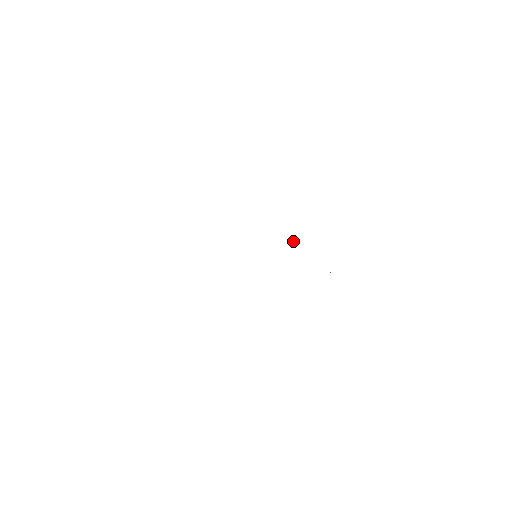
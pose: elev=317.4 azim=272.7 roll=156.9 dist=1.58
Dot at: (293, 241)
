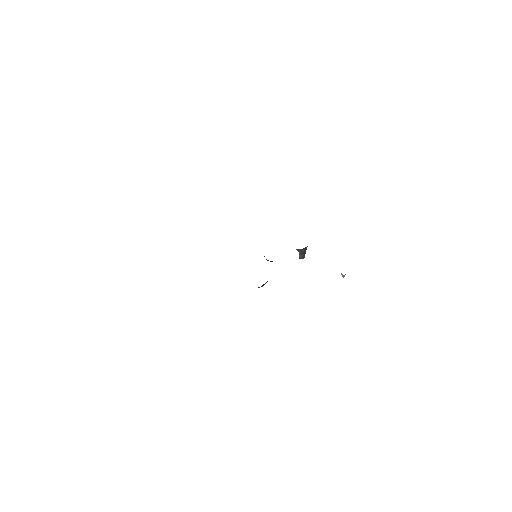
Dot at: (302, 252)
